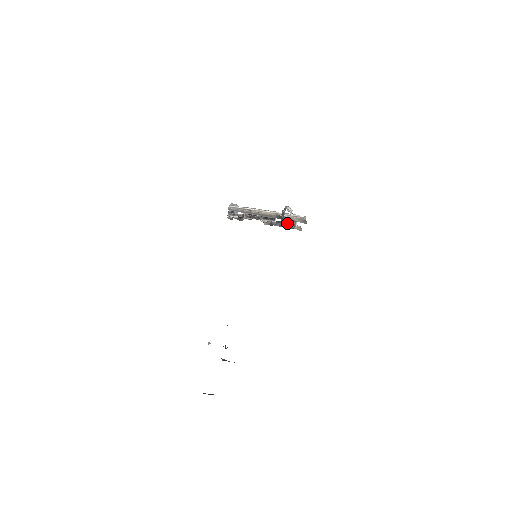
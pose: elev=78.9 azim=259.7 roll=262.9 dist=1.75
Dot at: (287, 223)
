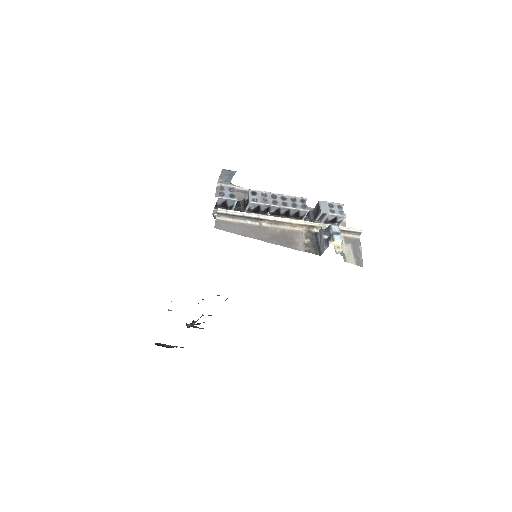
Dot at: occluded
